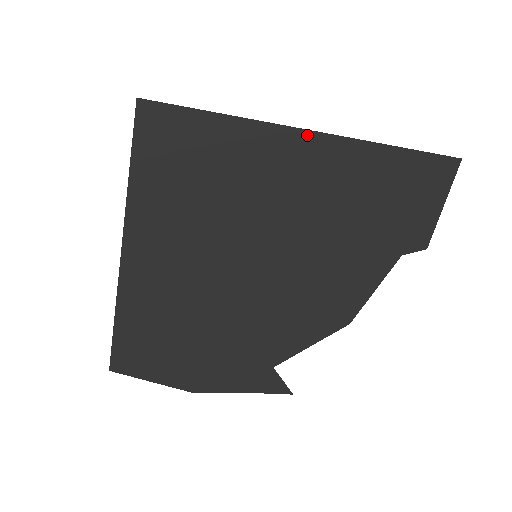
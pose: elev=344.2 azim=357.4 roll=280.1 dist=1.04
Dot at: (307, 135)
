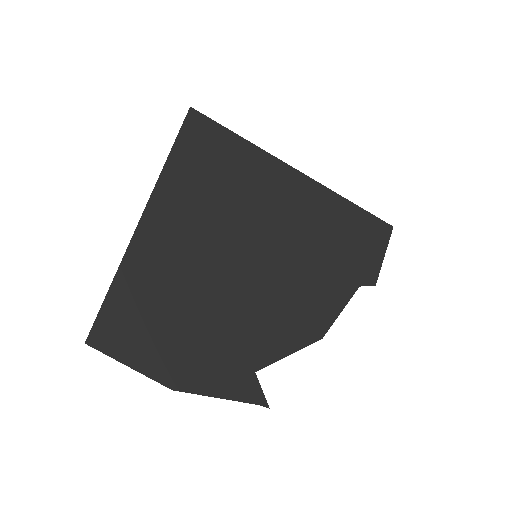
Dot at: (303, 177)
